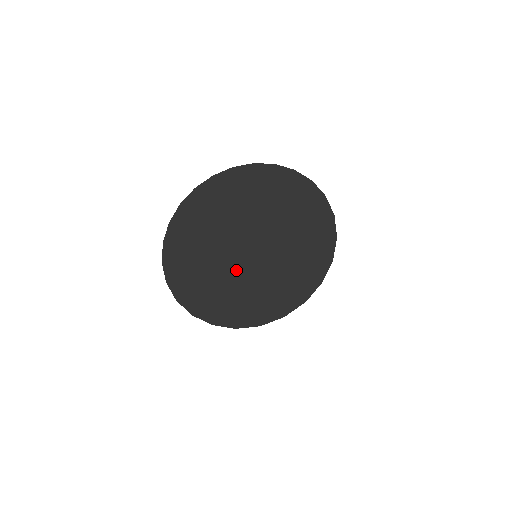
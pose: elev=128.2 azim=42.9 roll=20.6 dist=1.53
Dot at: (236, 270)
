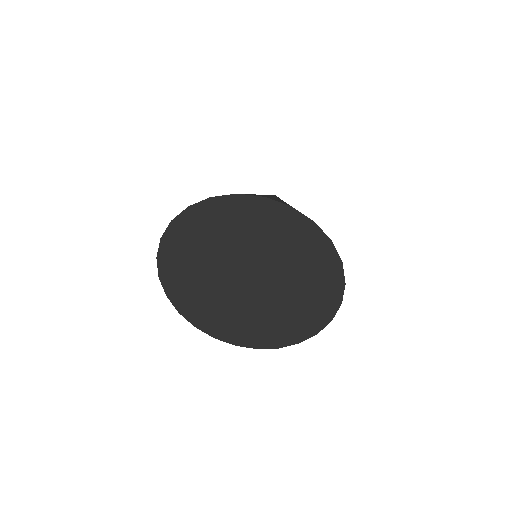
Dot at: (263, 307)
